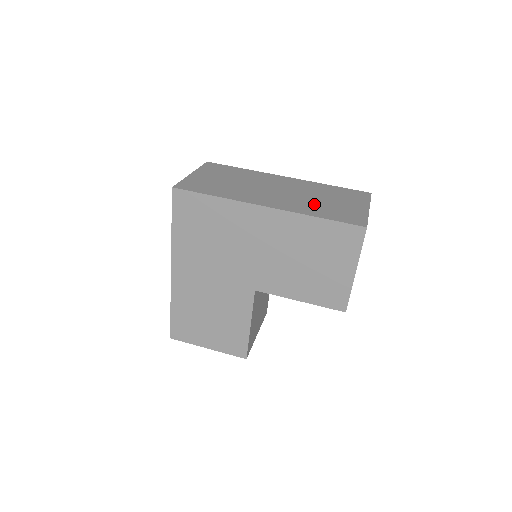
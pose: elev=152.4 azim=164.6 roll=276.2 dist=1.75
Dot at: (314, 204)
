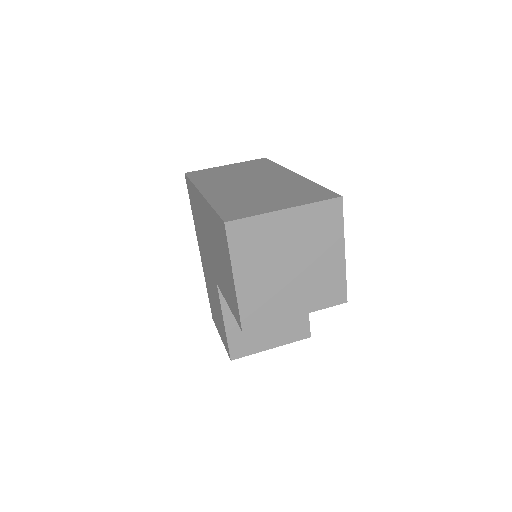
Dot at: (243, 196)
